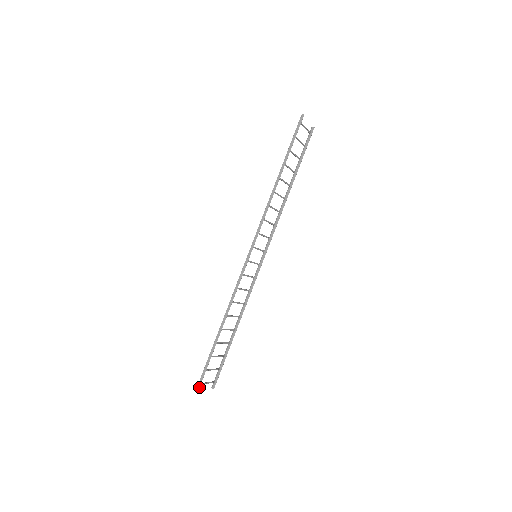
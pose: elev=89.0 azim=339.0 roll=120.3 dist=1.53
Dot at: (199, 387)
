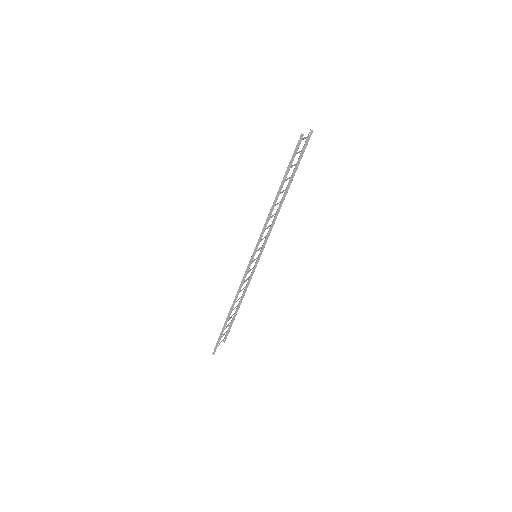
Dot at: occluded
